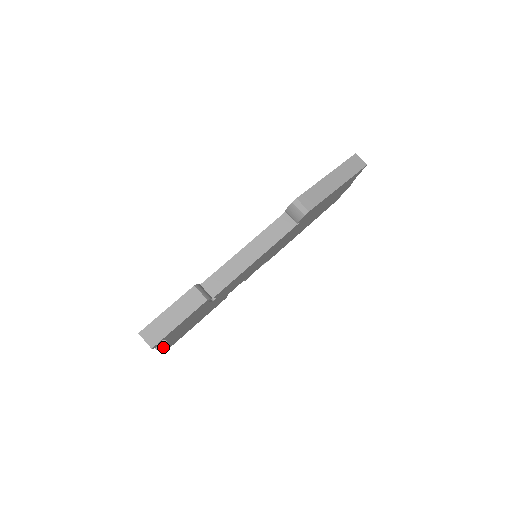
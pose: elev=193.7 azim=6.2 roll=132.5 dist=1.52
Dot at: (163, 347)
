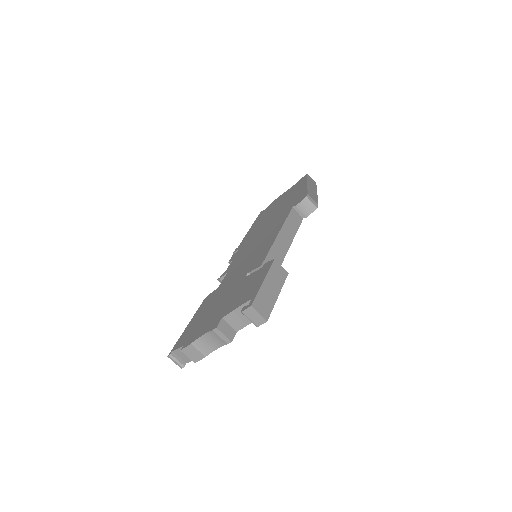
Dot at: (217, 347)
